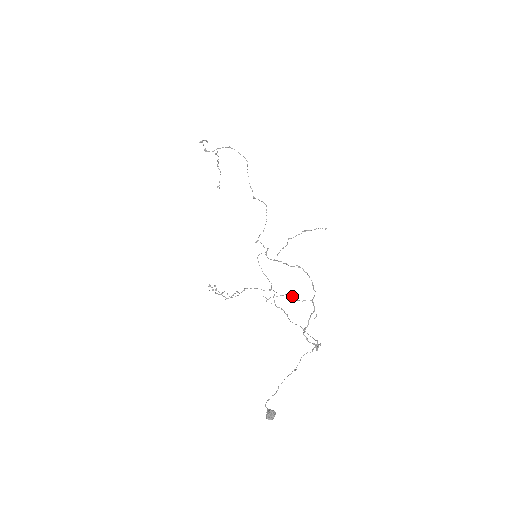
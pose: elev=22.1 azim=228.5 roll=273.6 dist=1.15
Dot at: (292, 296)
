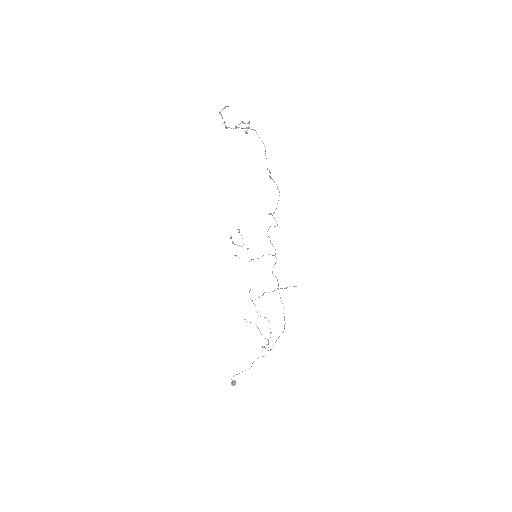
Dot at: occluded
